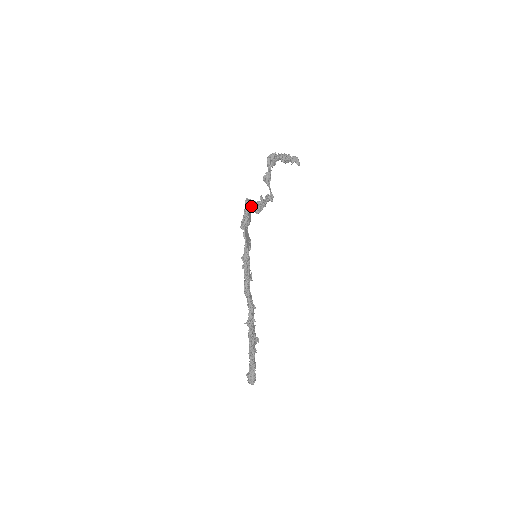
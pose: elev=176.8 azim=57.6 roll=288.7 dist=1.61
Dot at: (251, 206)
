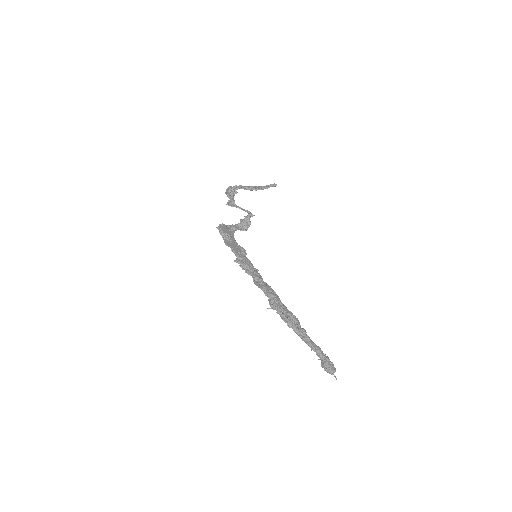
Dot at: (233, 229)
